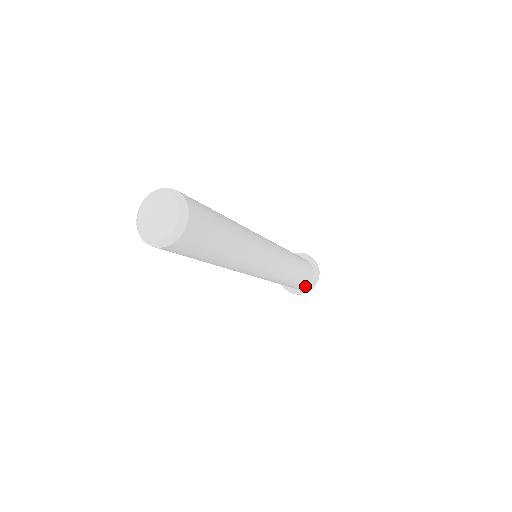
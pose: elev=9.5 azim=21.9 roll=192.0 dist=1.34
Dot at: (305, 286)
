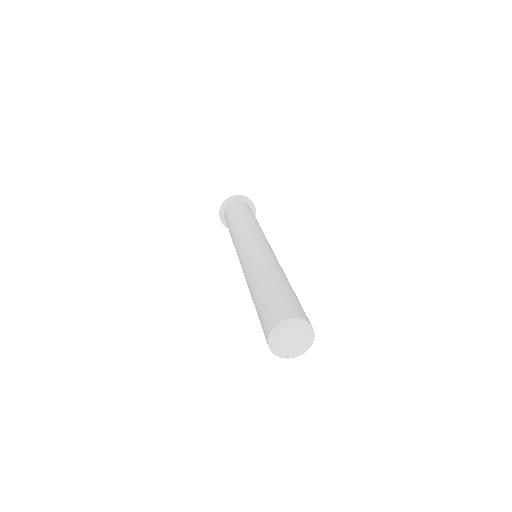
Dot at: occluded
